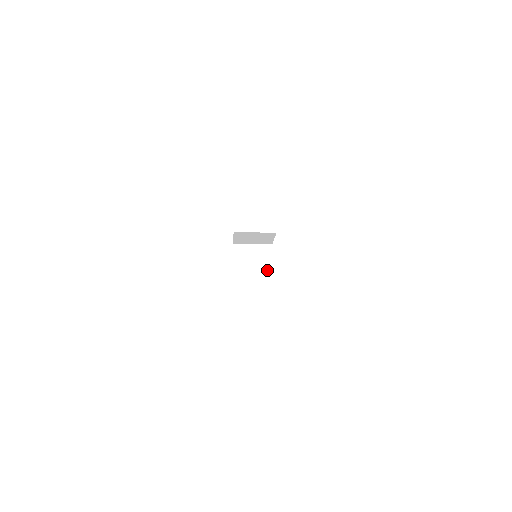
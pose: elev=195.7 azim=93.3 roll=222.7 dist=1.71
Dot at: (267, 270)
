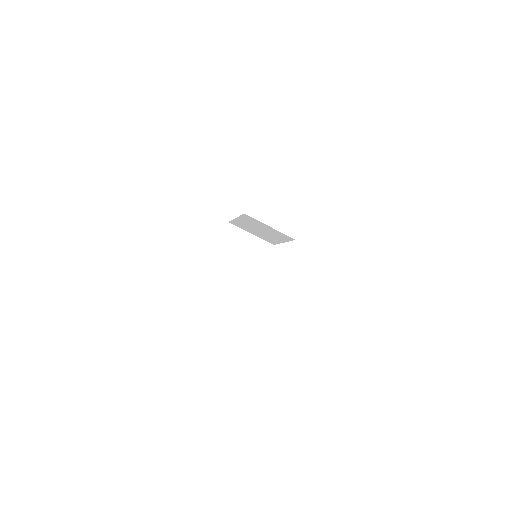
Dot at: (254, 274)
